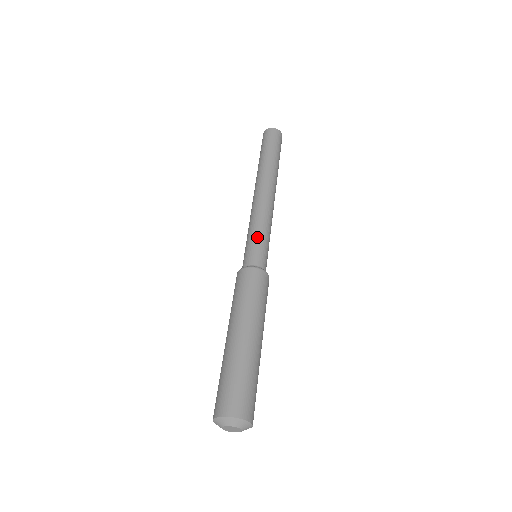
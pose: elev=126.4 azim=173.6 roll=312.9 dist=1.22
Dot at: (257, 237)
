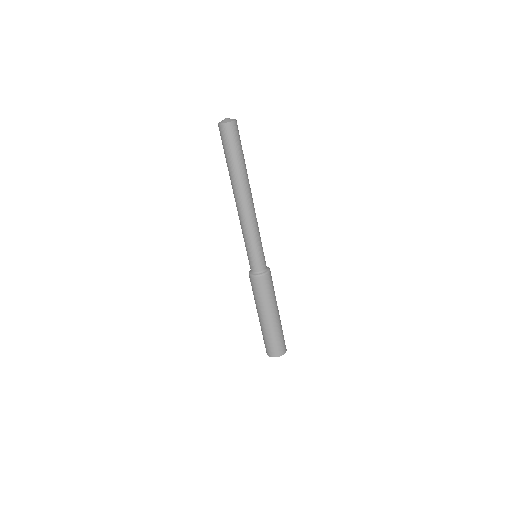
Dot at: (260, 248)
